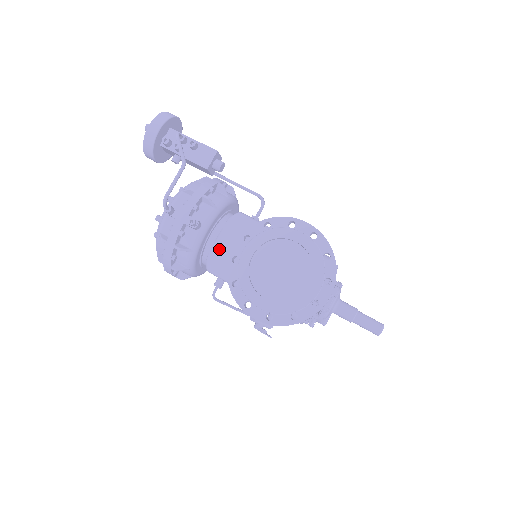
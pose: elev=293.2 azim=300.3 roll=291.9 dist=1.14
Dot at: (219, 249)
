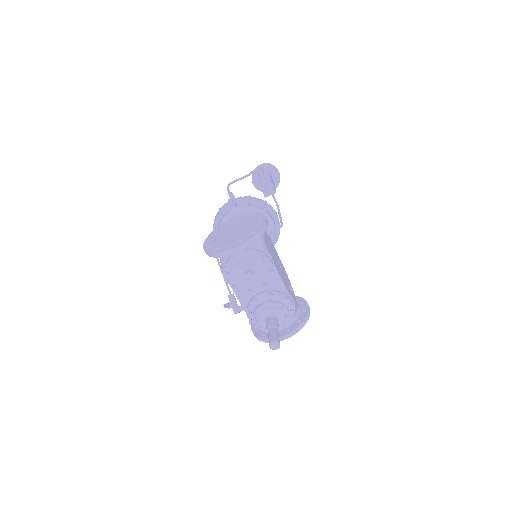
Dot at: occluded
